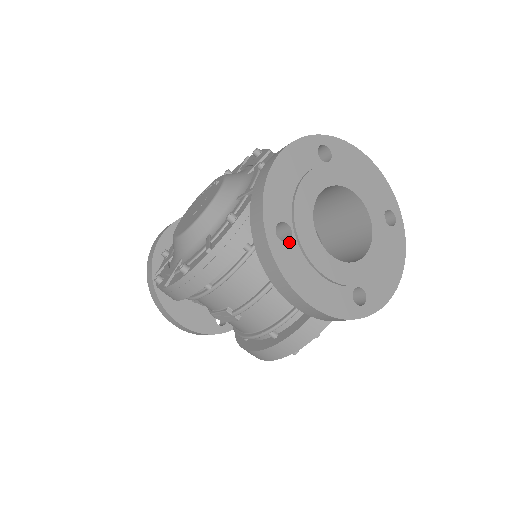
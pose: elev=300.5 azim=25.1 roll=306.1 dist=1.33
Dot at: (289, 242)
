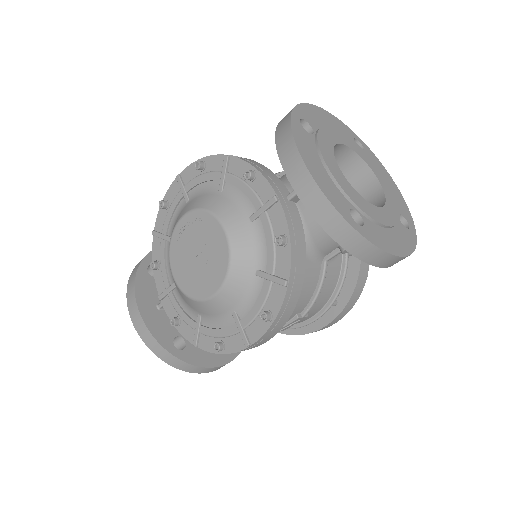
Dot at: (364, 222)
